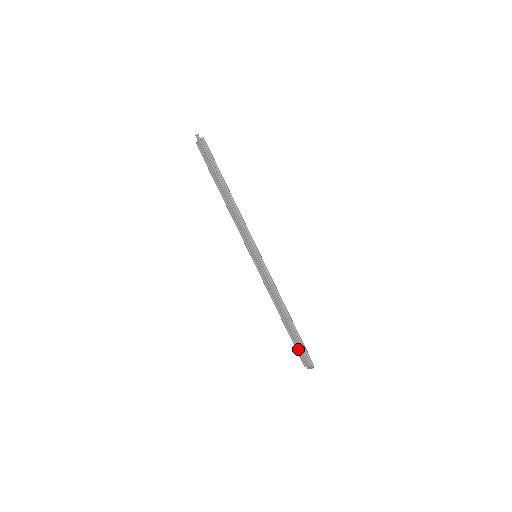
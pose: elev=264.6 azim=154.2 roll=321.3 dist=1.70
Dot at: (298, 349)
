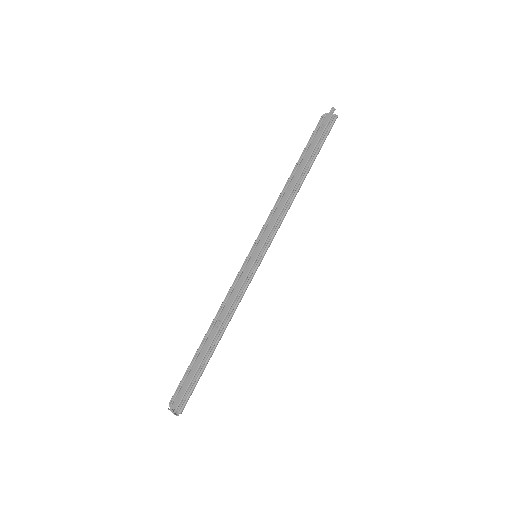
Dot at: (185, 381)
